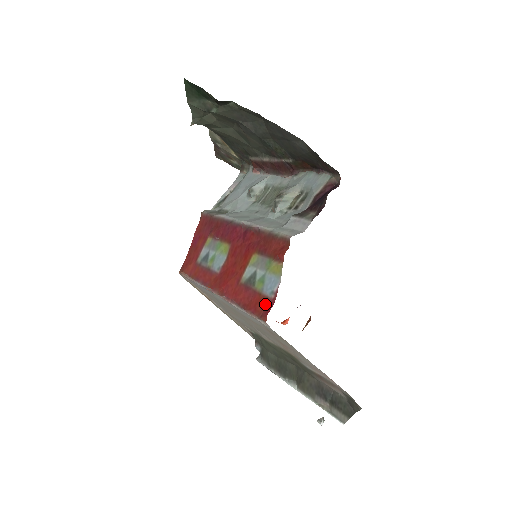
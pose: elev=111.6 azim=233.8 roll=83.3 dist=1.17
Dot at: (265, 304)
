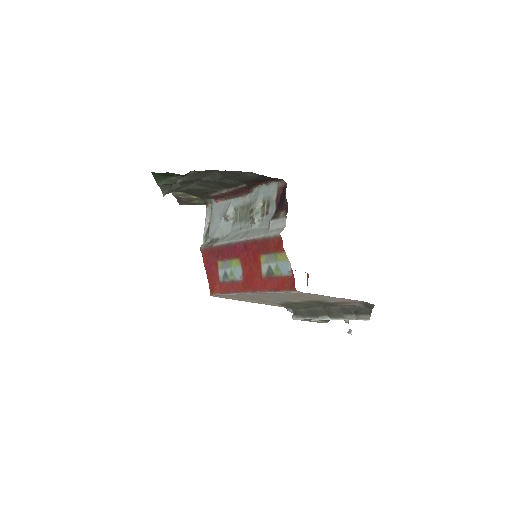
Dot at: (289, 281)
